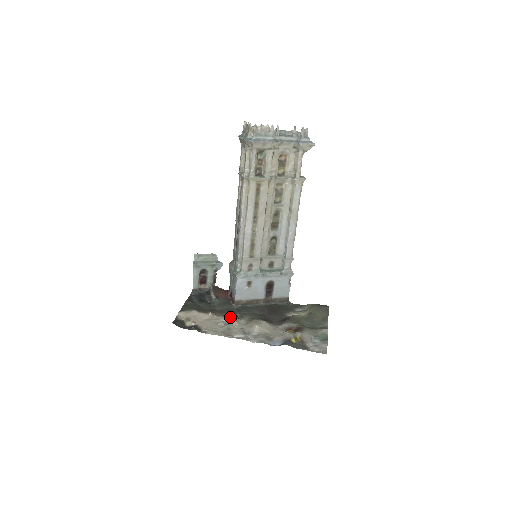
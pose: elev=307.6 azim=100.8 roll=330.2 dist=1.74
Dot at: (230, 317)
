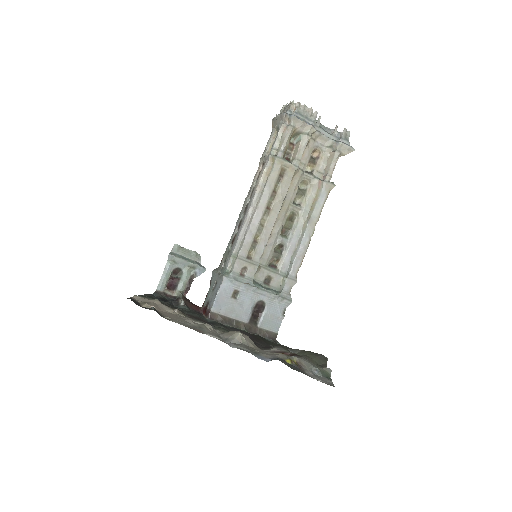
Dot at: occluded
